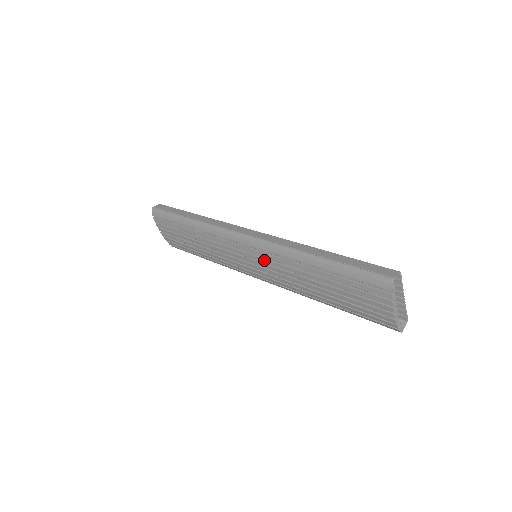
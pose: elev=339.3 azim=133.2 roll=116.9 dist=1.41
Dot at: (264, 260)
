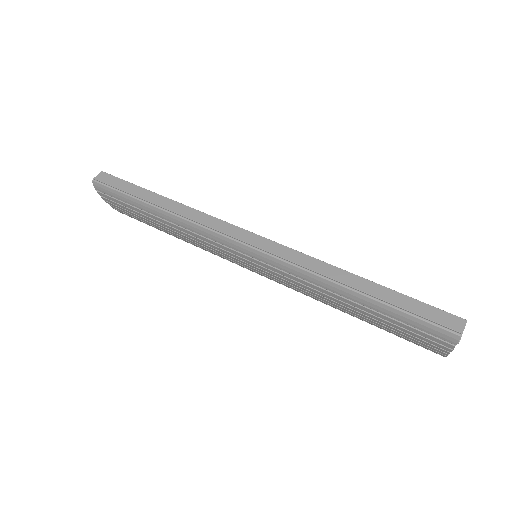
Dot at: (273, 273)
